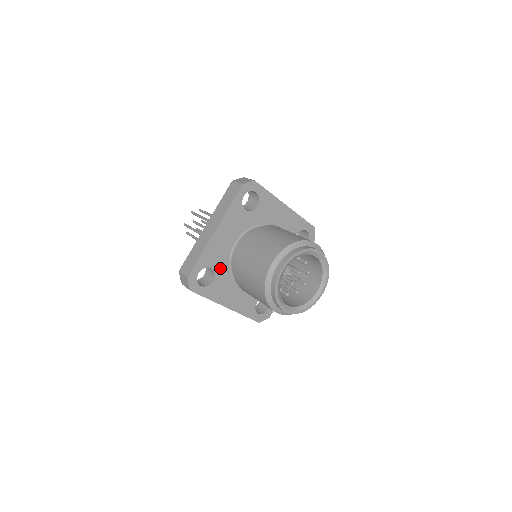
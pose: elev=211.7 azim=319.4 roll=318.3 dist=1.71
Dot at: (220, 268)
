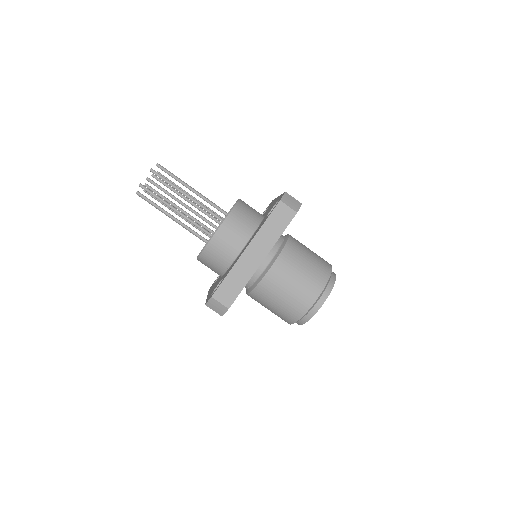
Dot at: occluded
